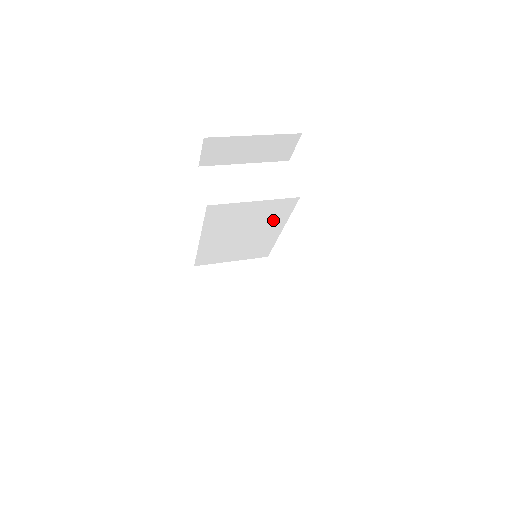
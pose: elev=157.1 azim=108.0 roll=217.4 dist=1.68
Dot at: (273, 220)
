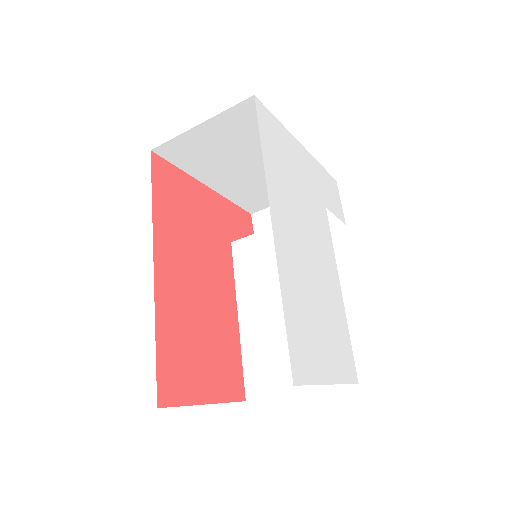
Dot at: occluded
